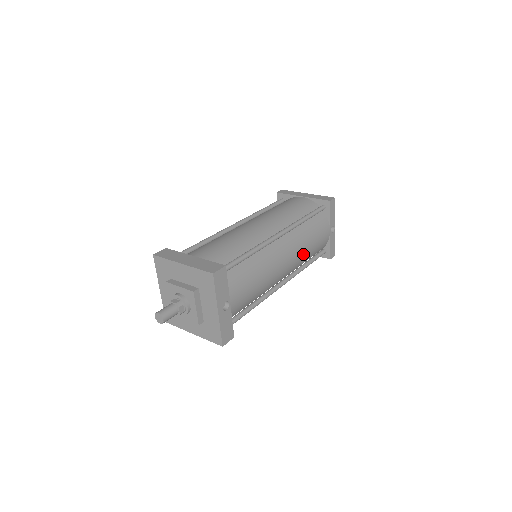
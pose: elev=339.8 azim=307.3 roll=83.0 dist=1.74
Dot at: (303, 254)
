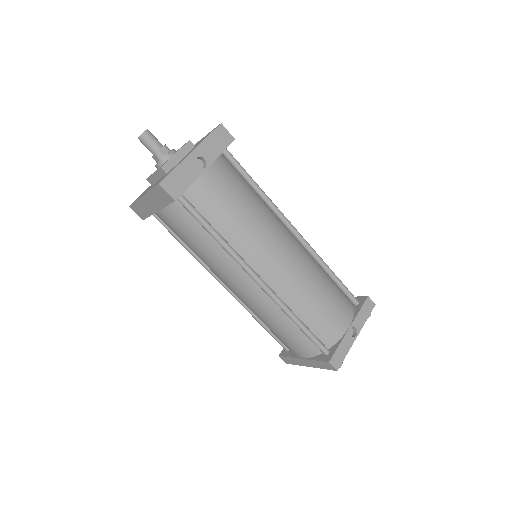
Dot at: (304, 286)
